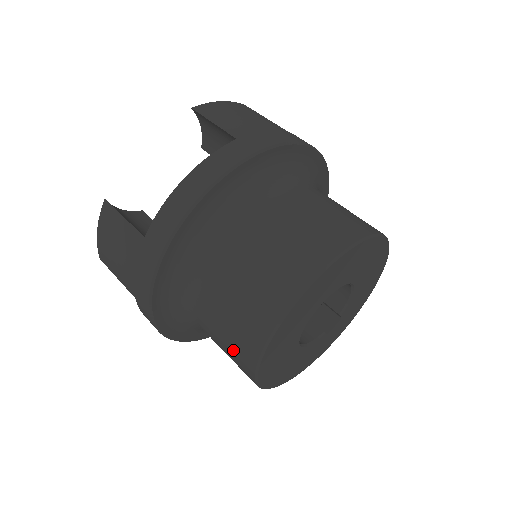
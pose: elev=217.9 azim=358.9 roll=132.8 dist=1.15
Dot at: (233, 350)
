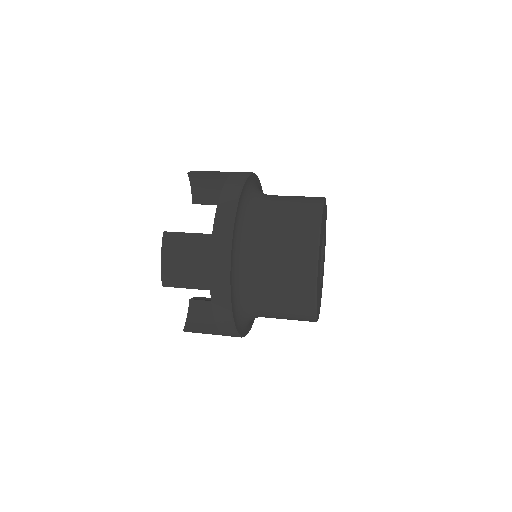
Dot at: (294, 284)
